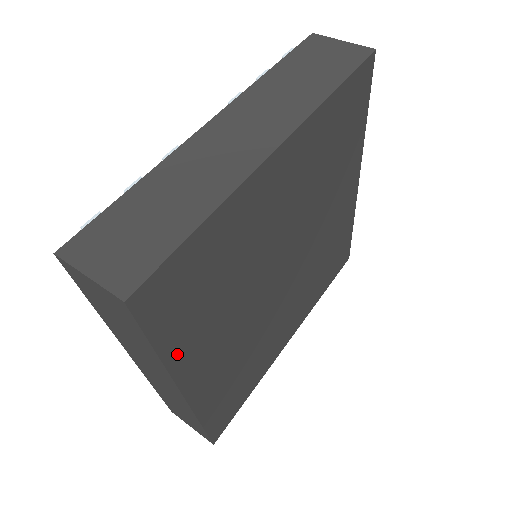
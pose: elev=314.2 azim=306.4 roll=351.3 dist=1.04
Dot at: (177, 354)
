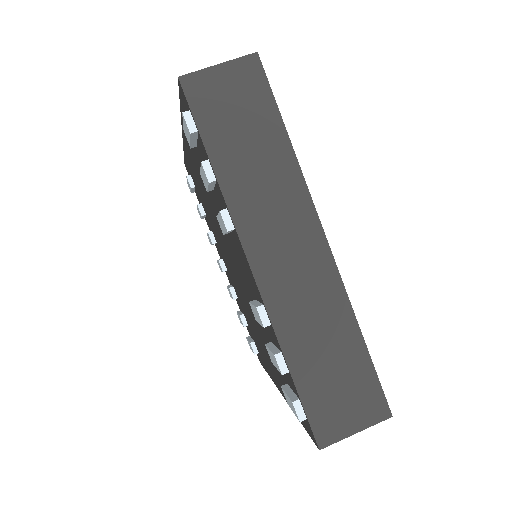
Dot at: occluded
